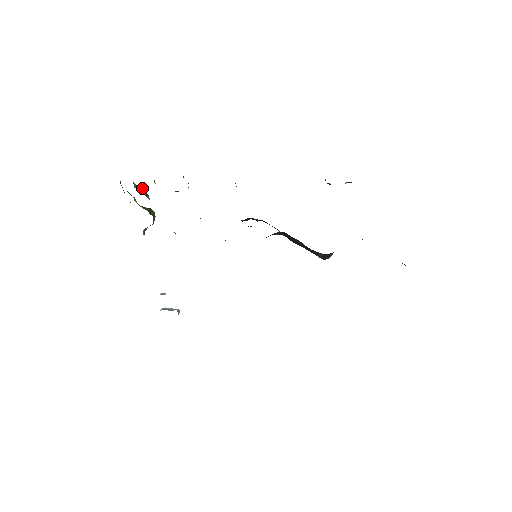
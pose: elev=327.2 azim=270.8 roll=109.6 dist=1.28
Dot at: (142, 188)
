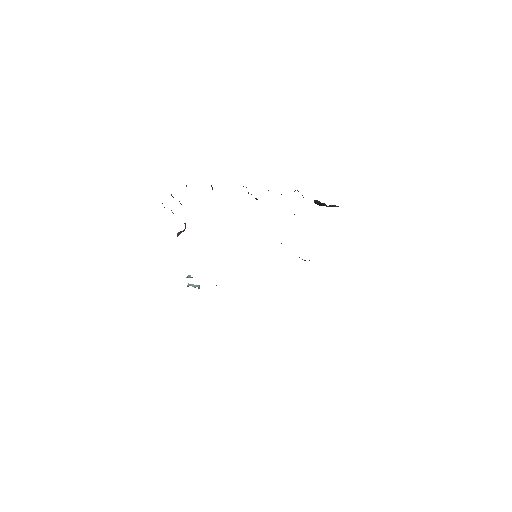
Dot at: occluded
